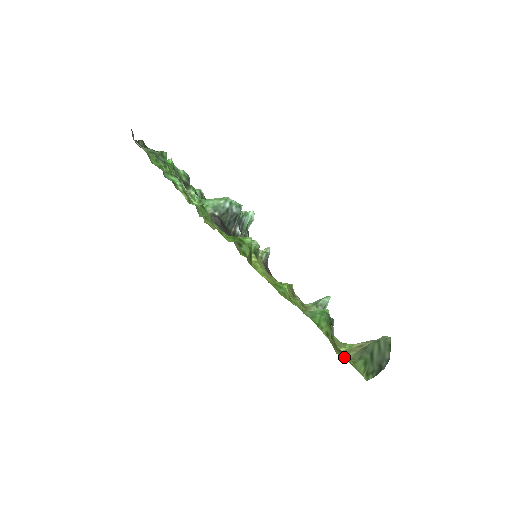
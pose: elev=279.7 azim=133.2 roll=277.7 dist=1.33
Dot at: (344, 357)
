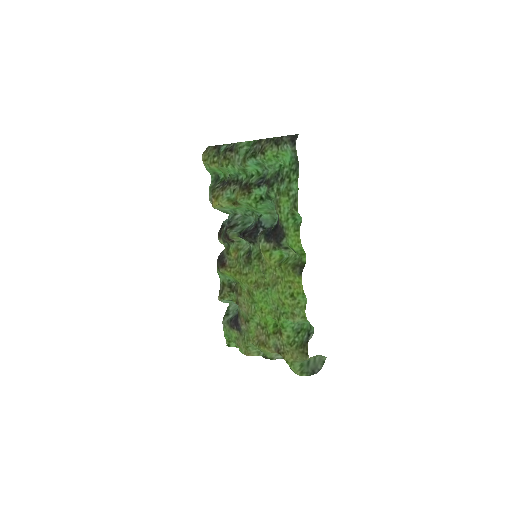
Dot at: (302, 357)
